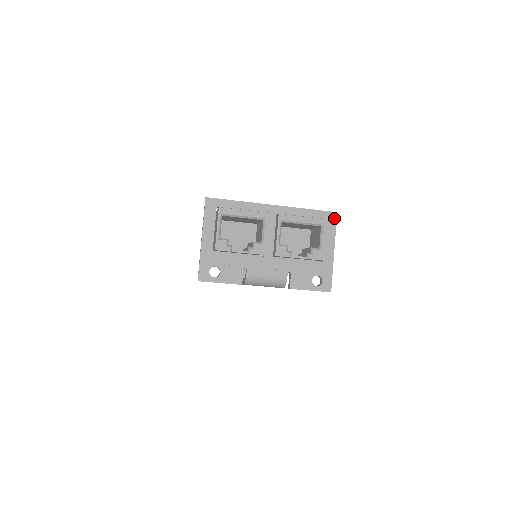
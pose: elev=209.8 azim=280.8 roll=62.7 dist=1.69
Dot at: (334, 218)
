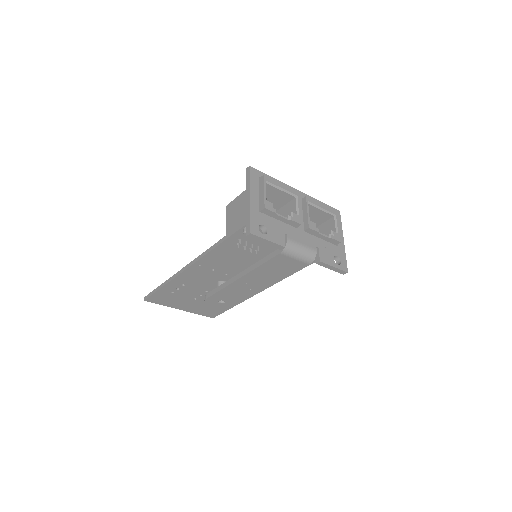
Dot at: (339, 215)
